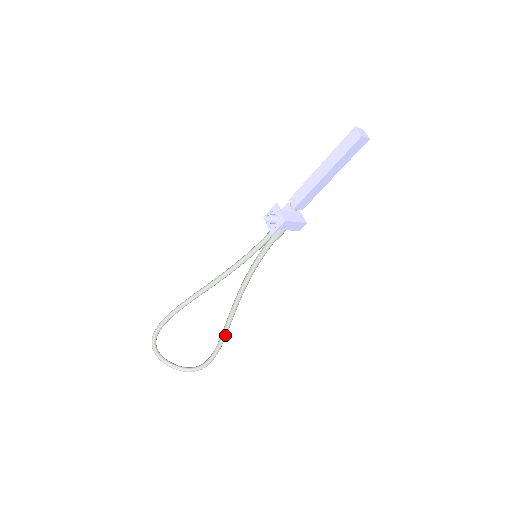
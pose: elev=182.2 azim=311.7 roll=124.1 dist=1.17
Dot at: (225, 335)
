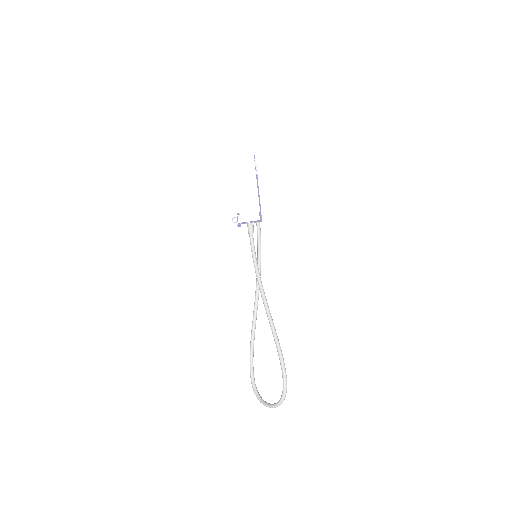
Dot at: (274, 332)
